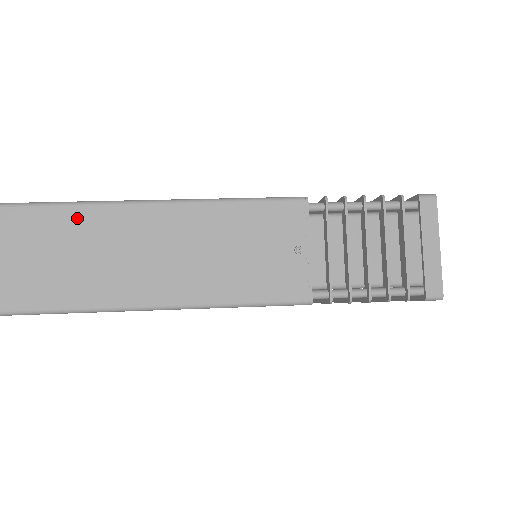
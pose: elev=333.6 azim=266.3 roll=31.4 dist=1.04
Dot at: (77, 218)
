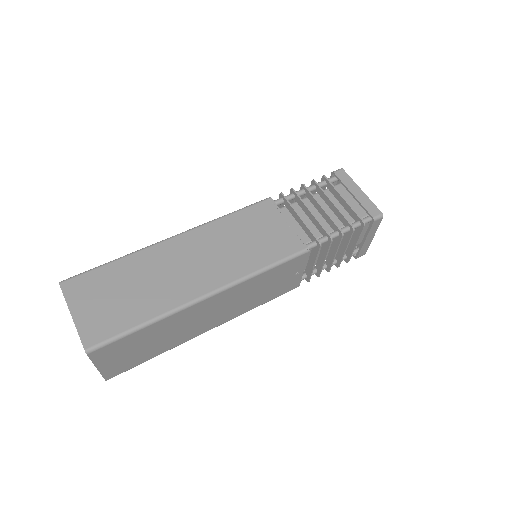
Dot at: (158, 327)
